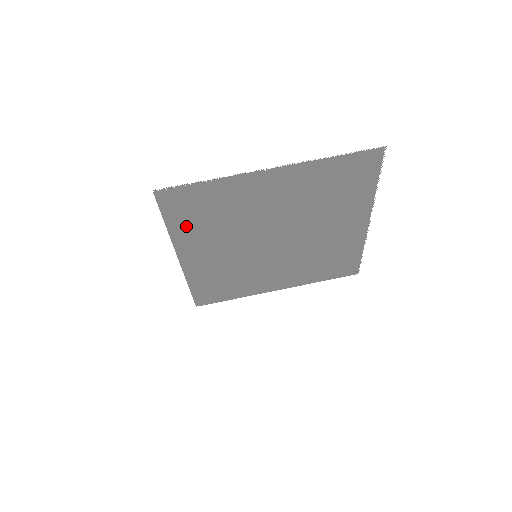
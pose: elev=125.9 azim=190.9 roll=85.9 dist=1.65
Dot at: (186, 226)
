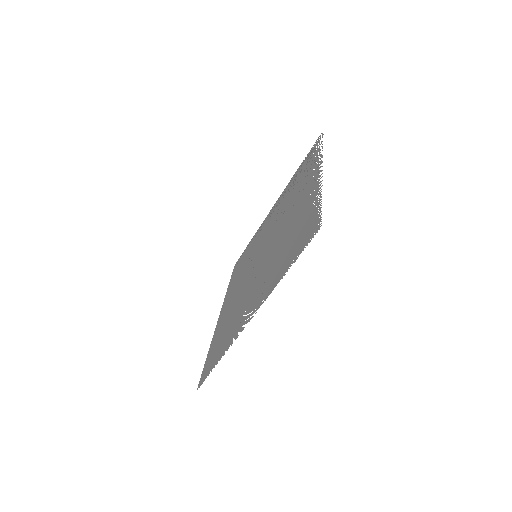
Dot at: (216, 339)
